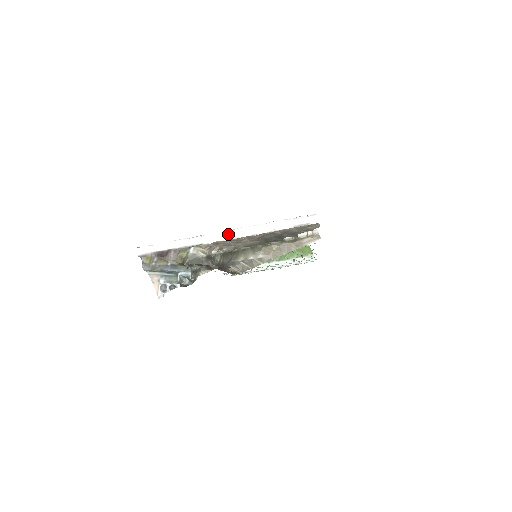
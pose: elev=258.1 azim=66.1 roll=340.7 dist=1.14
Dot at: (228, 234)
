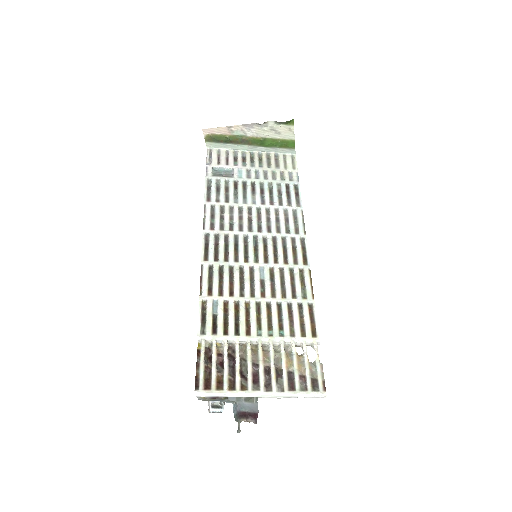
Dot at: (264, 396)
